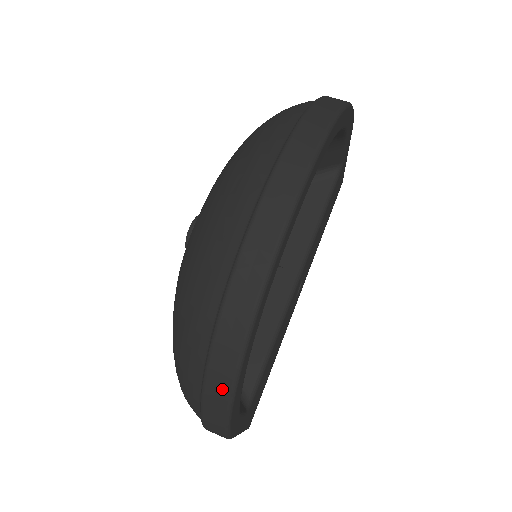
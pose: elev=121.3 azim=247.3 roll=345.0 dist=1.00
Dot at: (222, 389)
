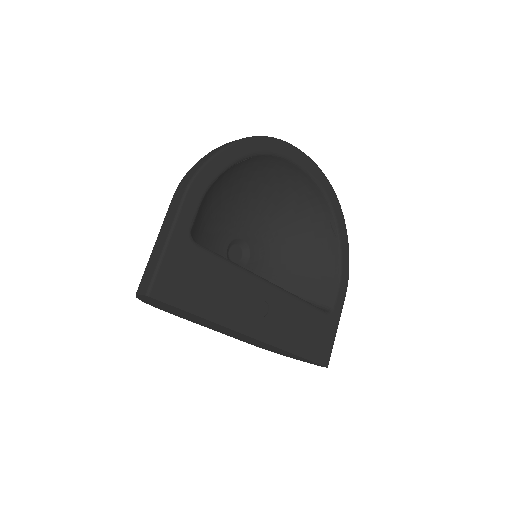
Dot at: (231, 142)
